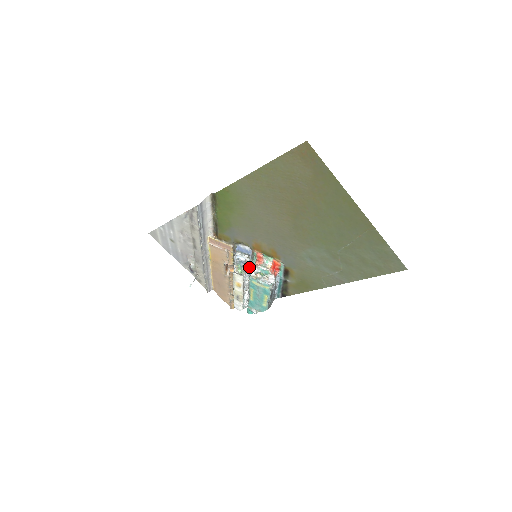
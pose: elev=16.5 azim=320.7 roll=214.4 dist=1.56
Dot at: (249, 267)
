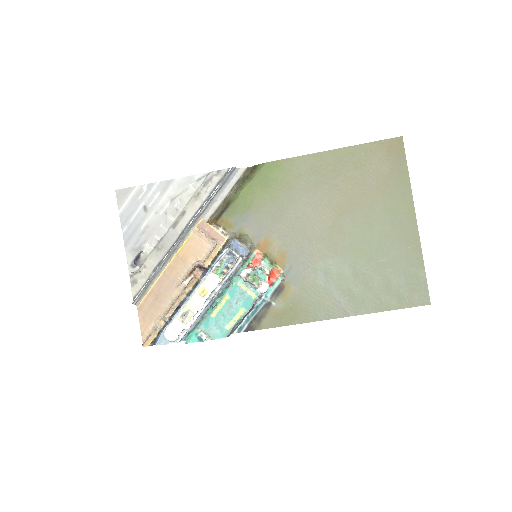
Dot at: (231, 273)
